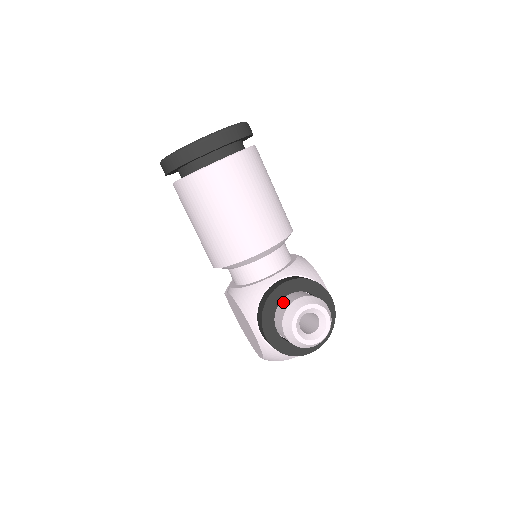
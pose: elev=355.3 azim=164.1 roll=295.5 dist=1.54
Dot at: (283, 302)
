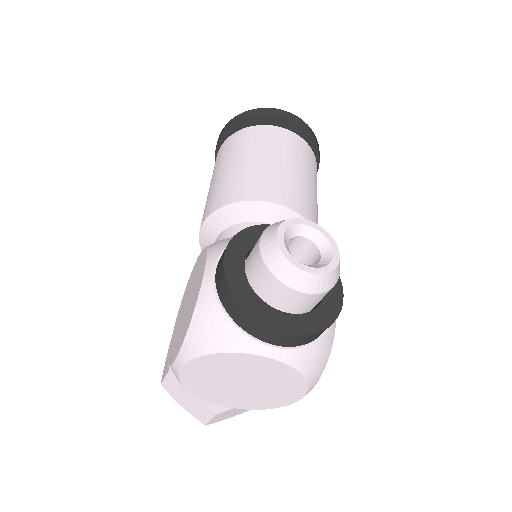
Dot at: occluded
